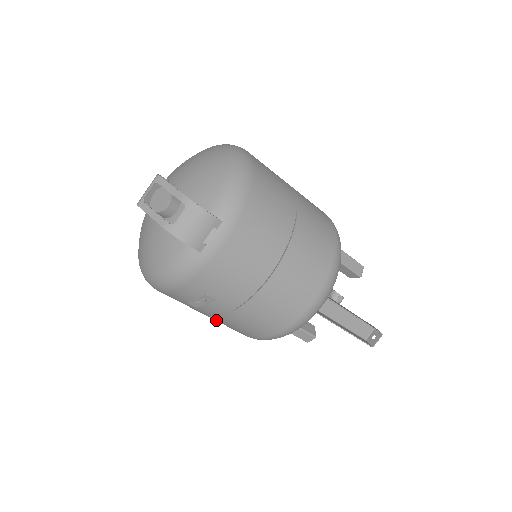
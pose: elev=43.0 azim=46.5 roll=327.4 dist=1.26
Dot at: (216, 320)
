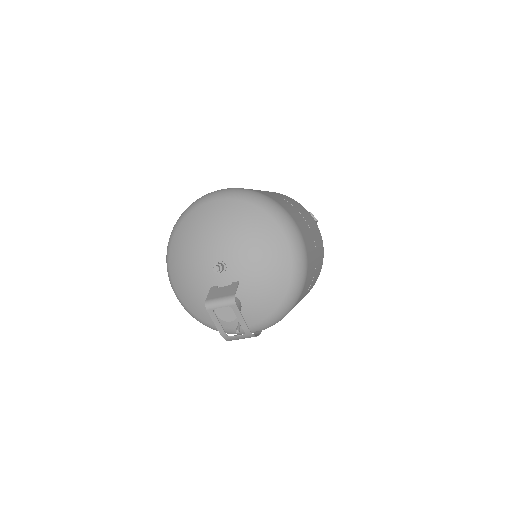
Dot at: occluded
